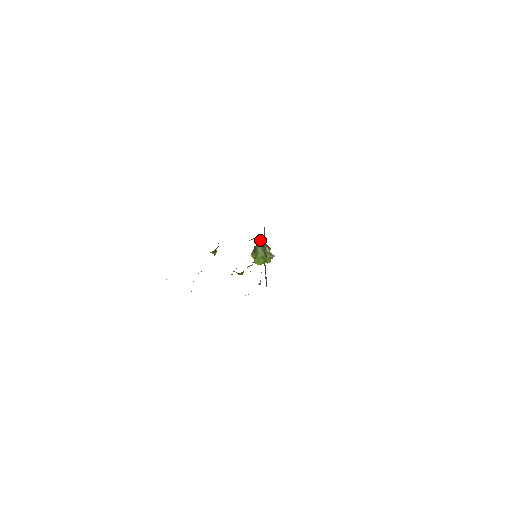
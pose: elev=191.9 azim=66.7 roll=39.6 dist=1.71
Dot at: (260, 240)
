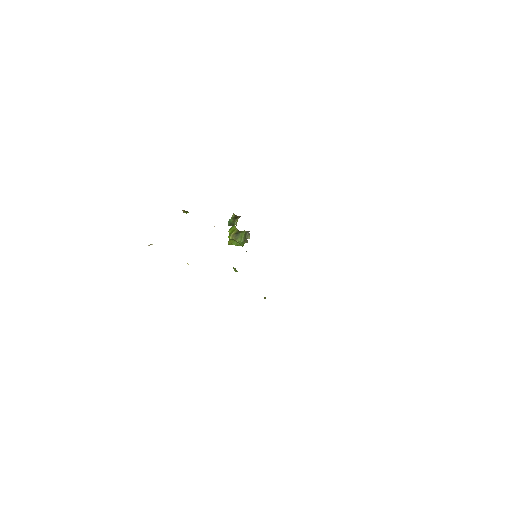
Dot at: (238, 218)
